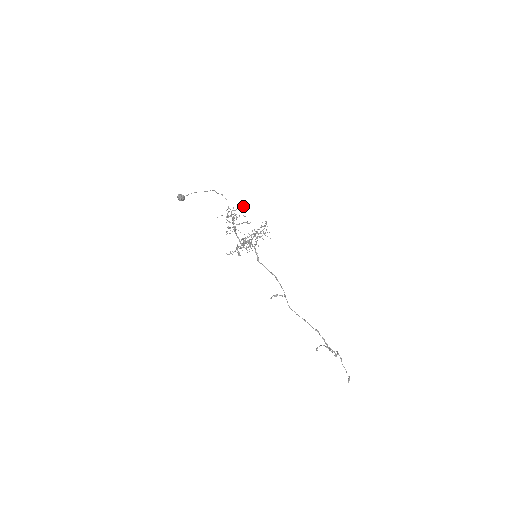
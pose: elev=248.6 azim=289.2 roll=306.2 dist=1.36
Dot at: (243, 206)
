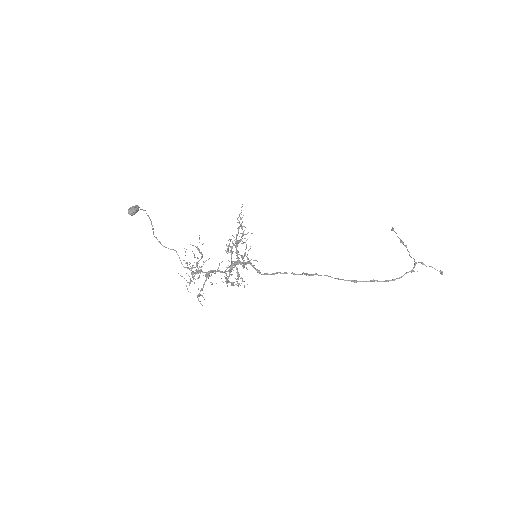
Dot at: occluded
